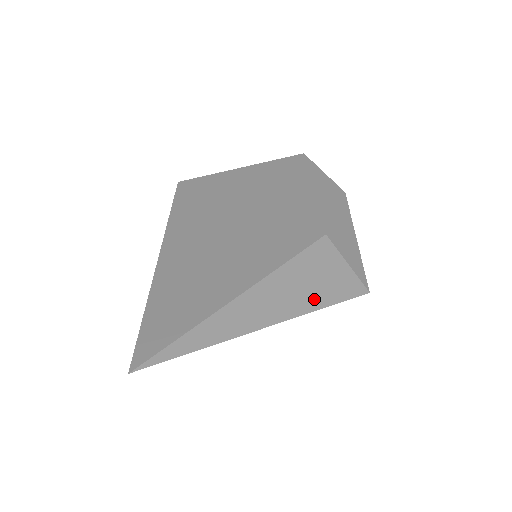
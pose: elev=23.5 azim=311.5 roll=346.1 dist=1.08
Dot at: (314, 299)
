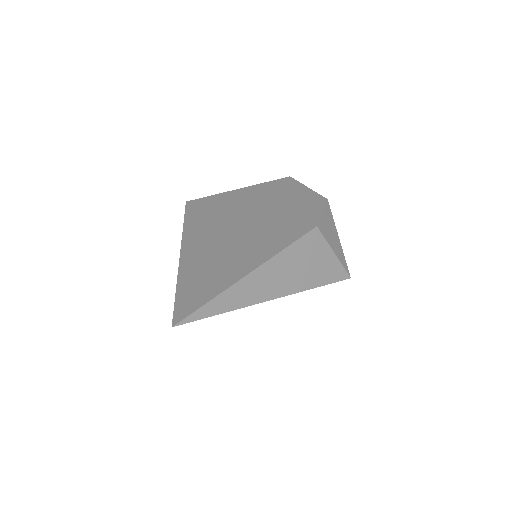
Dot at: (309, 279)
